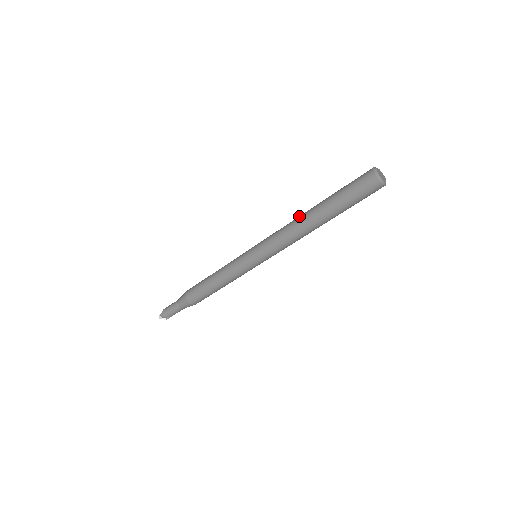
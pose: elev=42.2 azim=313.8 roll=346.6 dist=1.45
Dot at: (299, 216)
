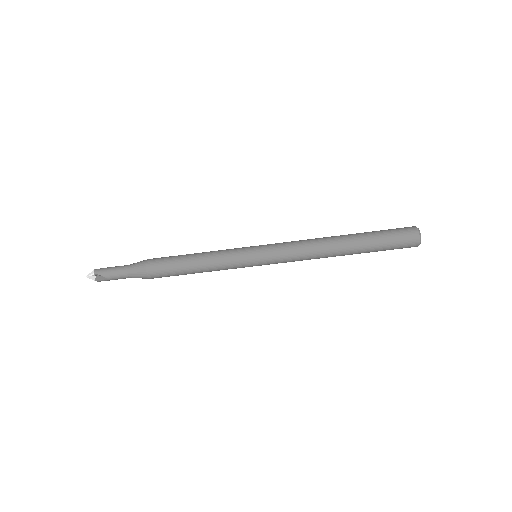
Dot at: occluded
